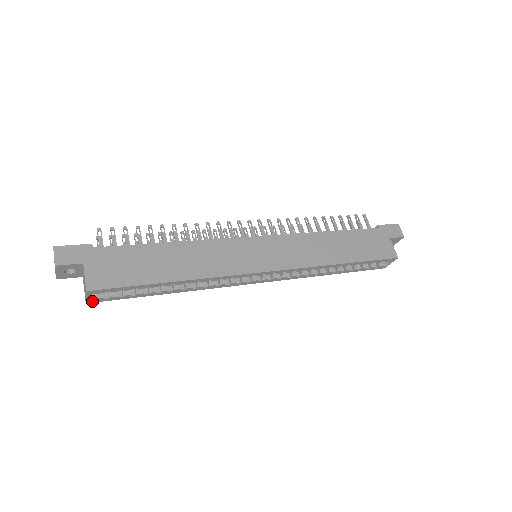
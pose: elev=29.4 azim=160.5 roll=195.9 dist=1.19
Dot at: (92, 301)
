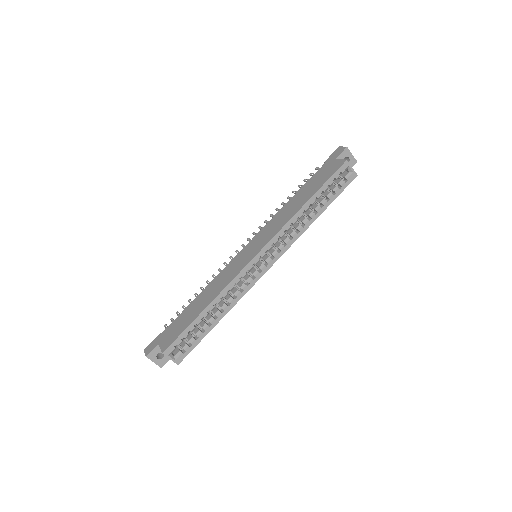
Dot at: (179, 361)
